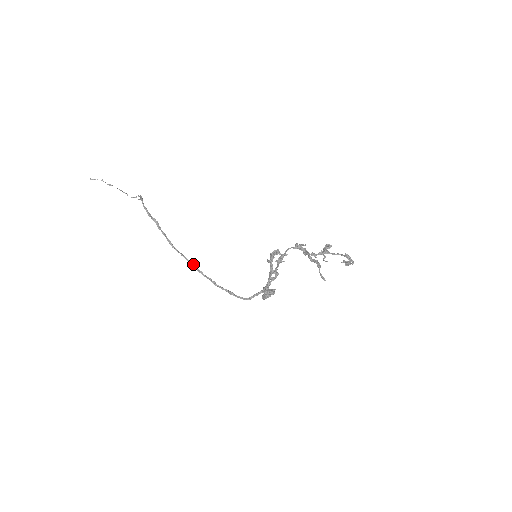
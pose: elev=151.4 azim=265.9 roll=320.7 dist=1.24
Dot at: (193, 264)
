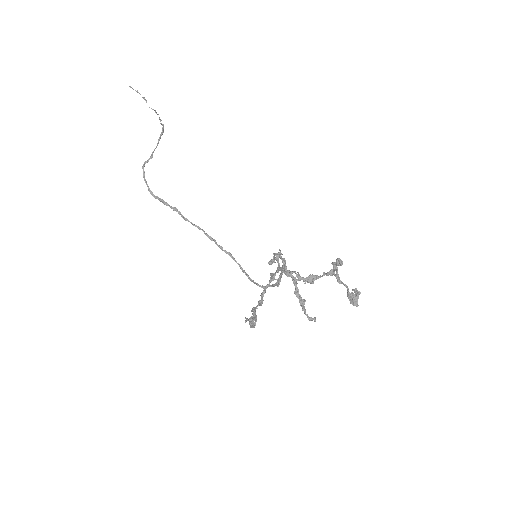
Dot at: (210, 239)
